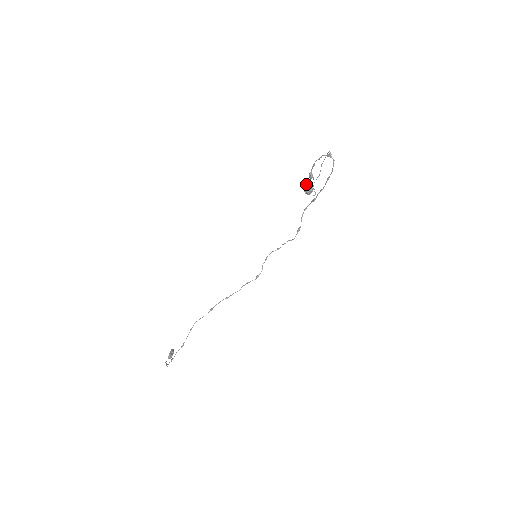
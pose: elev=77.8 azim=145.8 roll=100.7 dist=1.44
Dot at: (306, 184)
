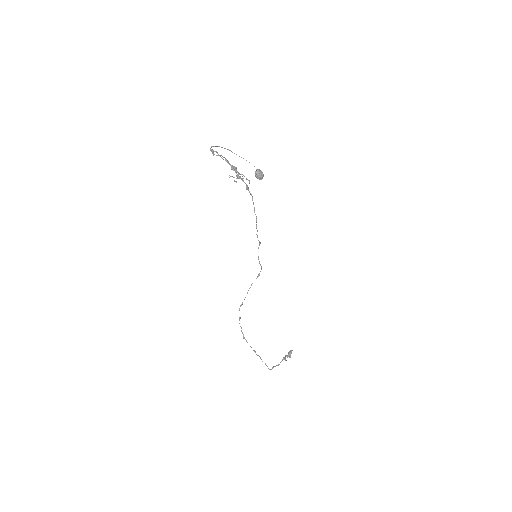
Dot at: (238, 177)
